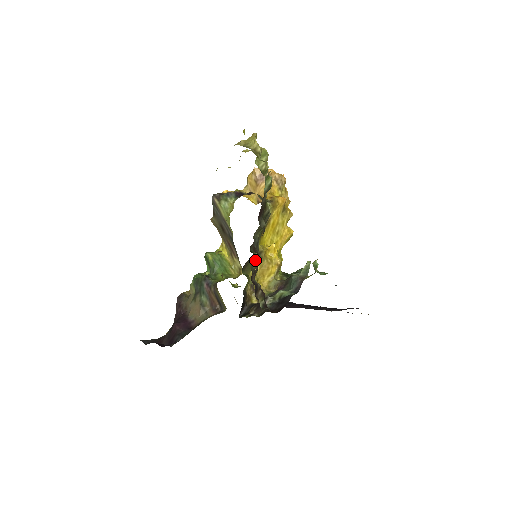
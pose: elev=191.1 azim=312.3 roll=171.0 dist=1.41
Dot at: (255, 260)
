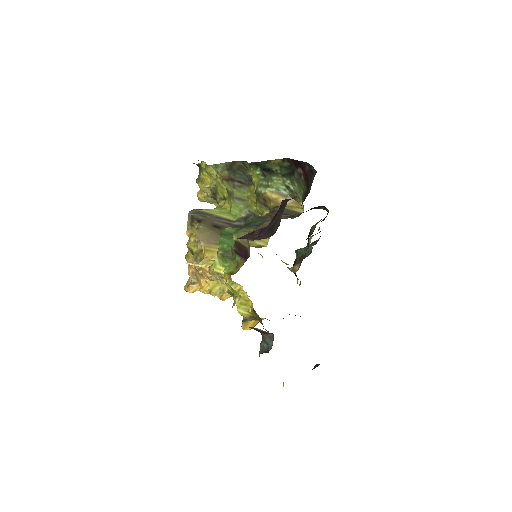
Dot at: occluded
